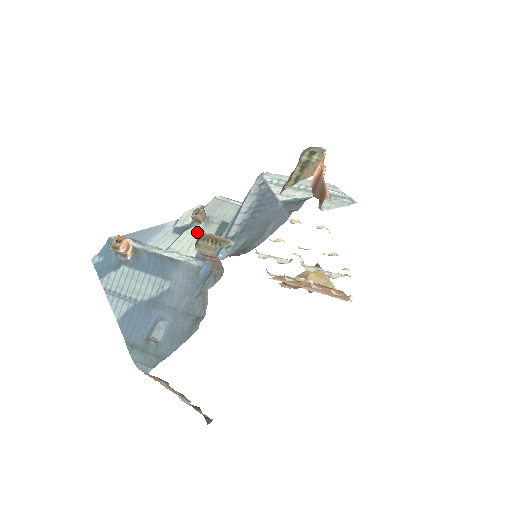
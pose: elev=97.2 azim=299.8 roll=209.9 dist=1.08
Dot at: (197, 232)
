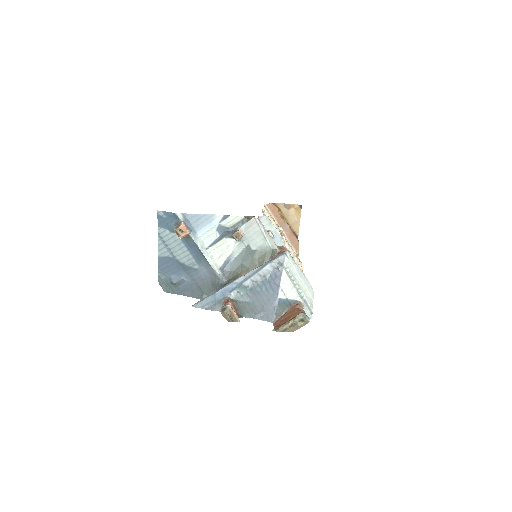
Dot at: (230, 245)
